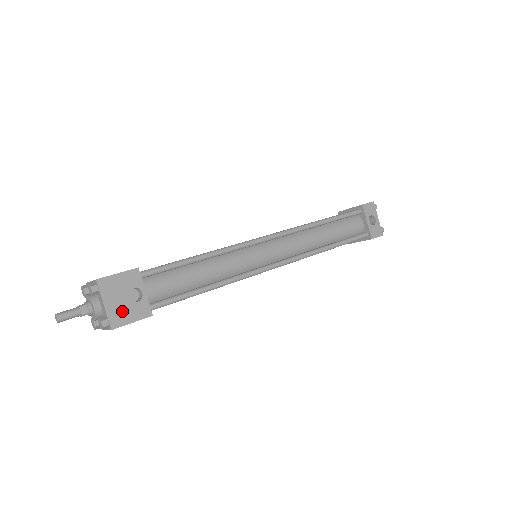
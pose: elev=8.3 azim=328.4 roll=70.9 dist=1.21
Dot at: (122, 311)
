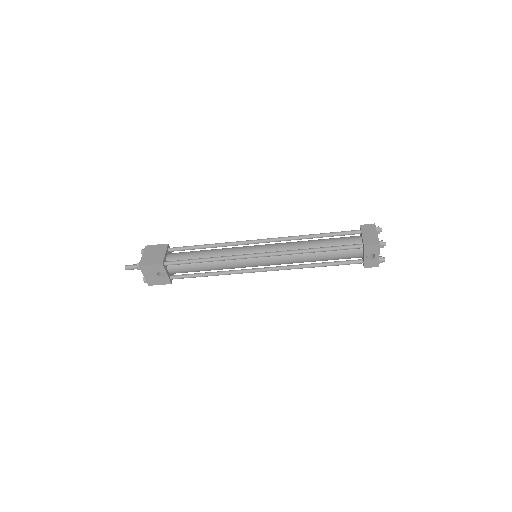
Dot at: (154, 280)
